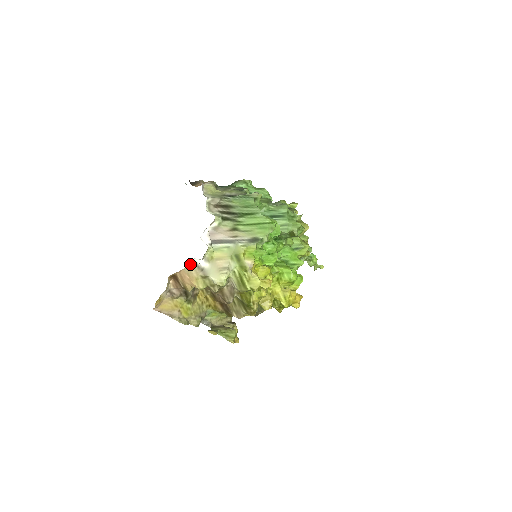
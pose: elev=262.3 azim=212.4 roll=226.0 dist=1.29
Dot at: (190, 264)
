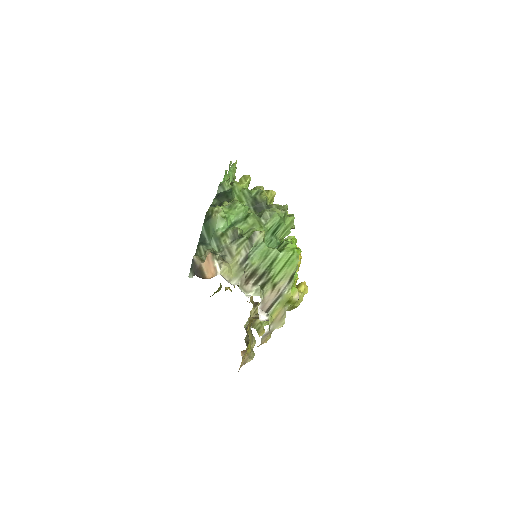
Dot at: (261, 340)
